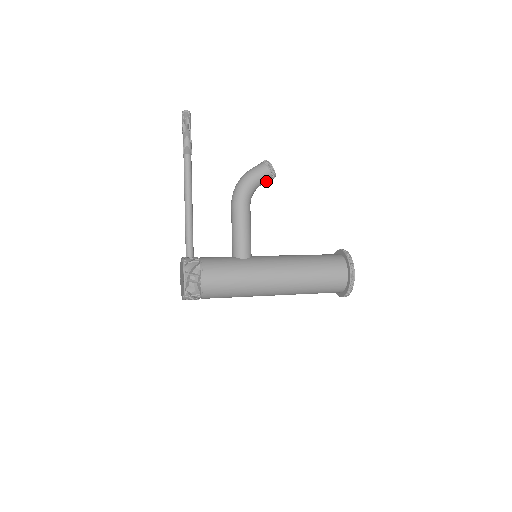
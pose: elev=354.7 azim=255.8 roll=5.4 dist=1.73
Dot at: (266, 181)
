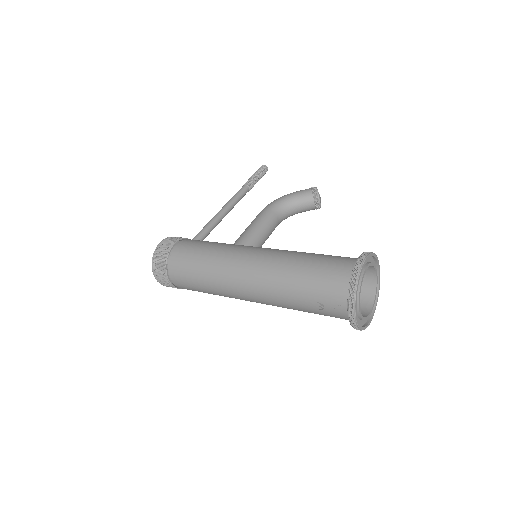
Dot at: (307, 202)
